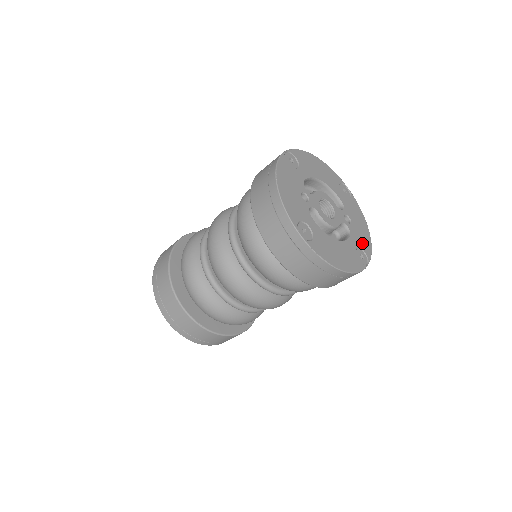
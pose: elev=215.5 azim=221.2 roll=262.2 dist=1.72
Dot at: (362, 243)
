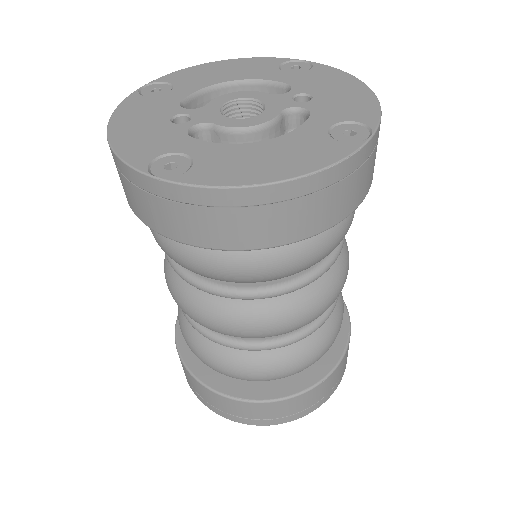
Dot at: (348, 113)
